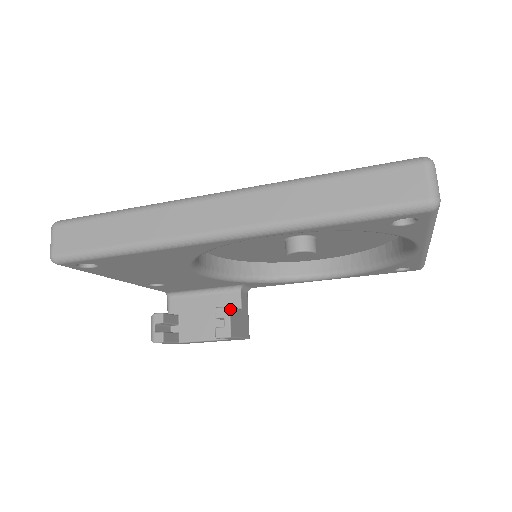
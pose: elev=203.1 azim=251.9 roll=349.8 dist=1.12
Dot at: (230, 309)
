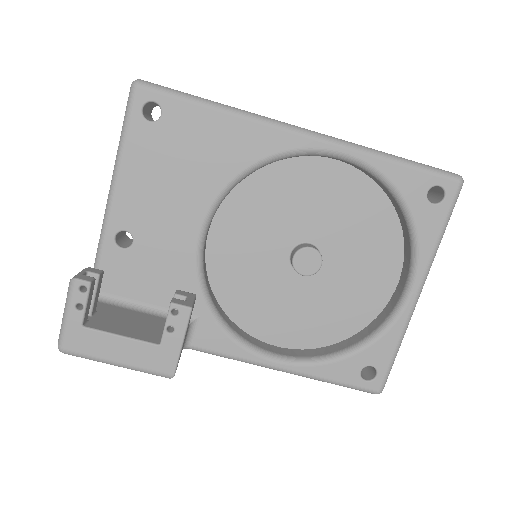
Dot at: occluded
